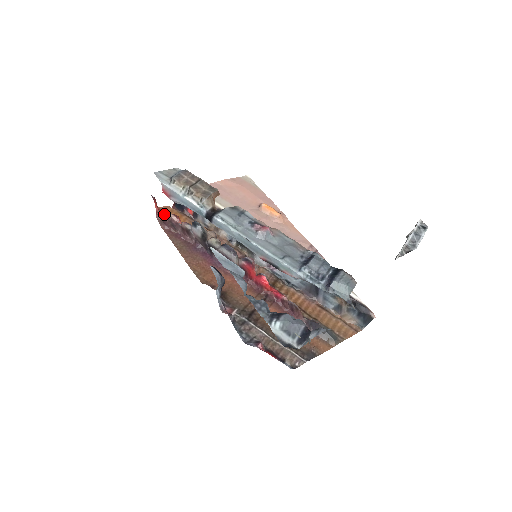
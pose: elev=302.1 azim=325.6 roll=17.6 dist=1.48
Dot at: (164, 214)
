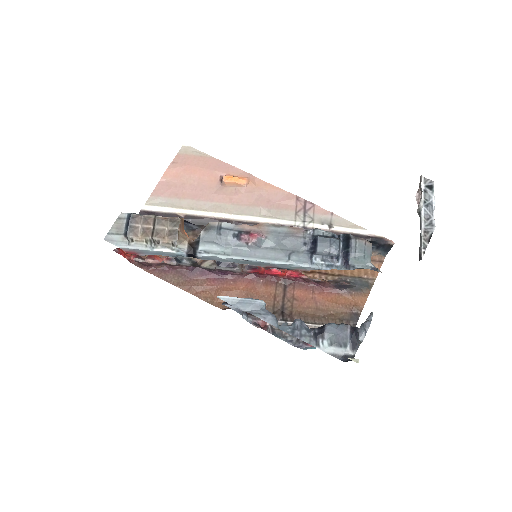
Dot at: (139, 262)
